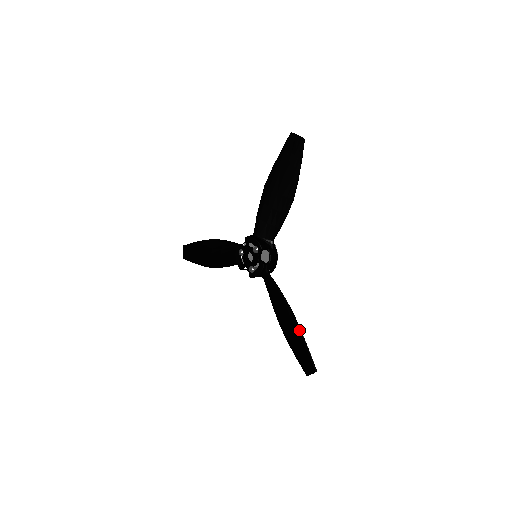
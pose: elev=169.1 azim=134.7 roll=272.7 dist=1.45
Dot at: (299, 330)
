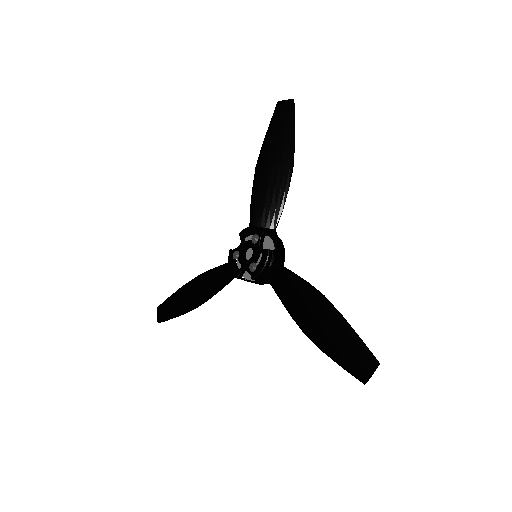
Dot at: (336, 313)
